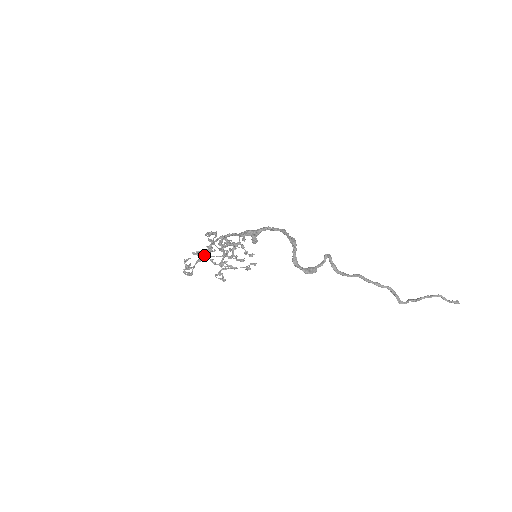
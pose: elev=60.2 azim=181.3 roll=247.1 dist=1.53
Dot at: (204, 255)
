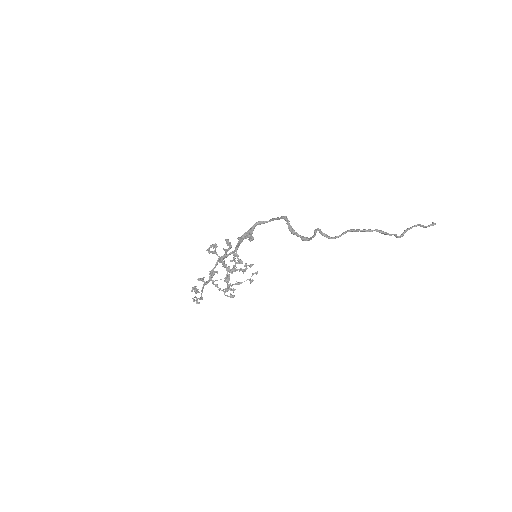
Dot at: (209, 279)
